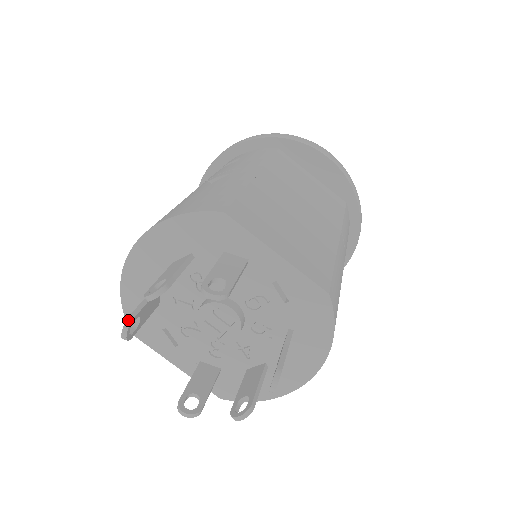
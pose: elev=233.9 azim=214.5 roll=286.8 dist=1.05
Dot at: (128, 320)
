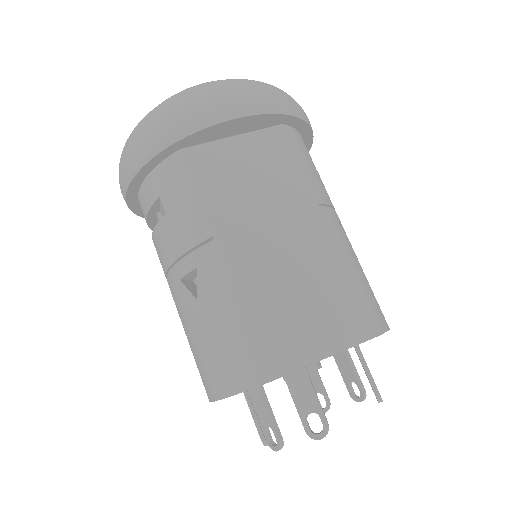
Dot at: (263, 442)
